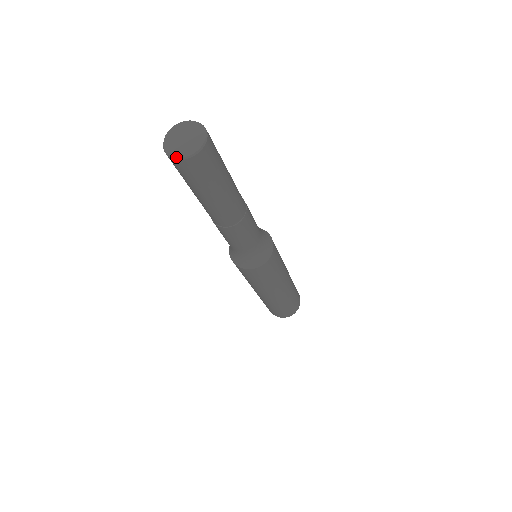
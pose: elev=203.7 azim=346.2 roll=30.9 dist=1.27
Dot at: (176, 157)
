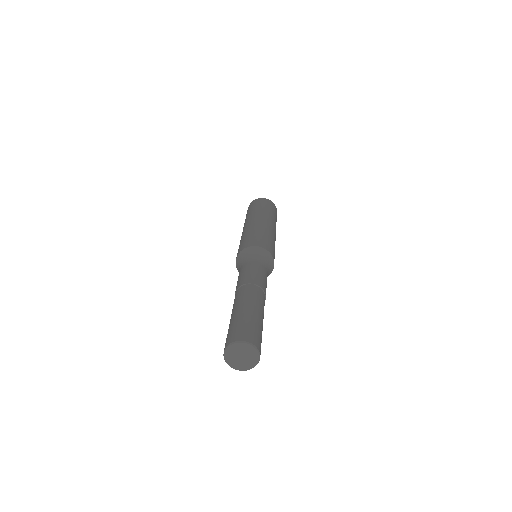
Dot at: occluded
